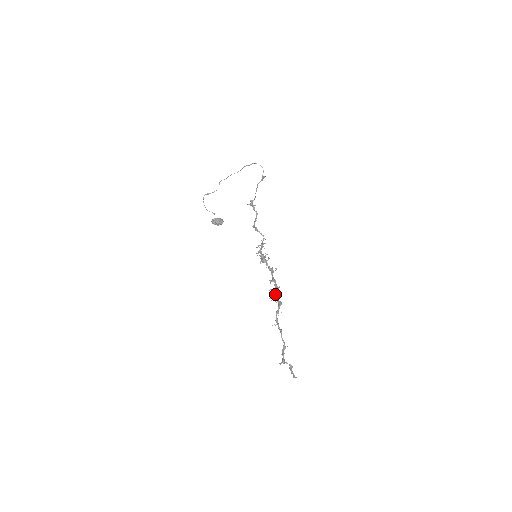
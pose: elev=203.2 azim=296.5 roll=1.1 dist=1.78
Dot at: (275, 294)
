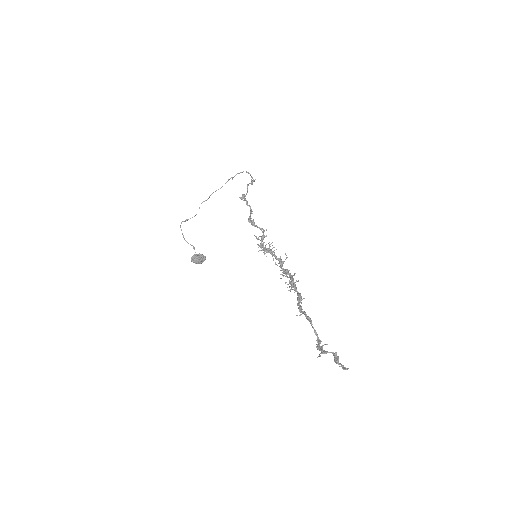
Dot at: (291, 279)
